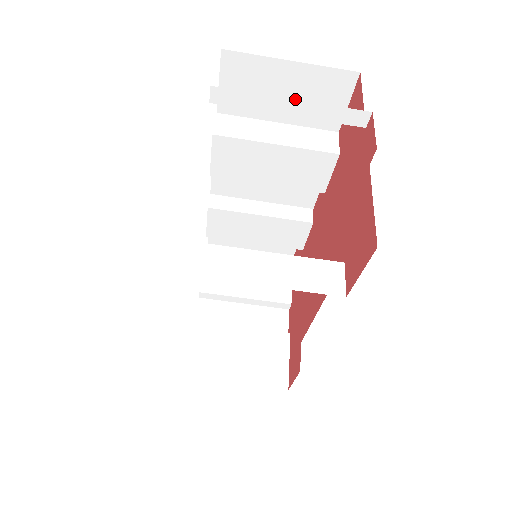
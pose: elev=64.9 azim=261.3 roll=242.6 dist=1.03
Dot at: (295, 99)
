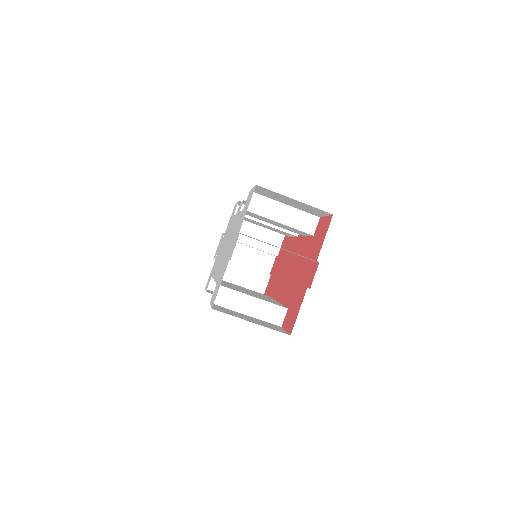
Dot at: (296, 205)
